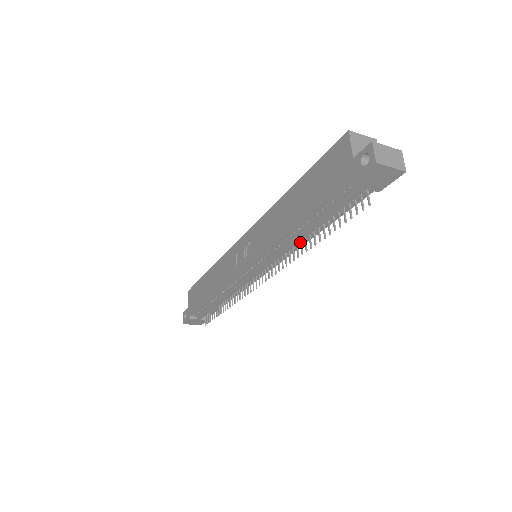
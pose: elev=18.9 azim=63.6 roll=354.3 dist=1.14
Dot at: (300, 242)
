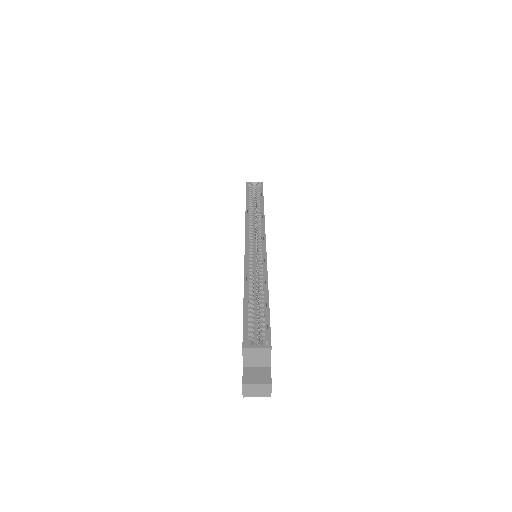
Dot at: occluded
